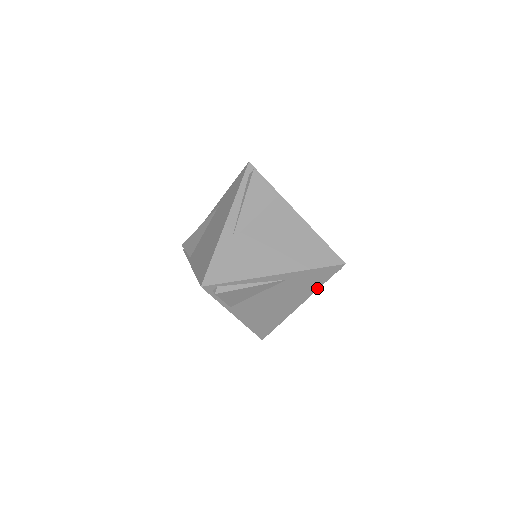
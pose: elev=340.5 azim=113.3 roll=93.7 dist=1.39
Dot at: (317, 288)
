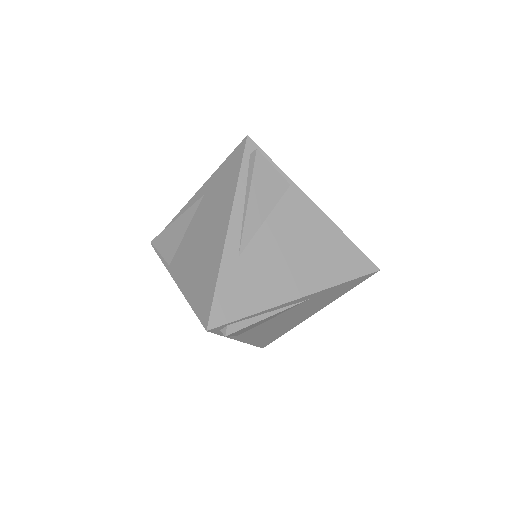
Dot at: (339, 296)
